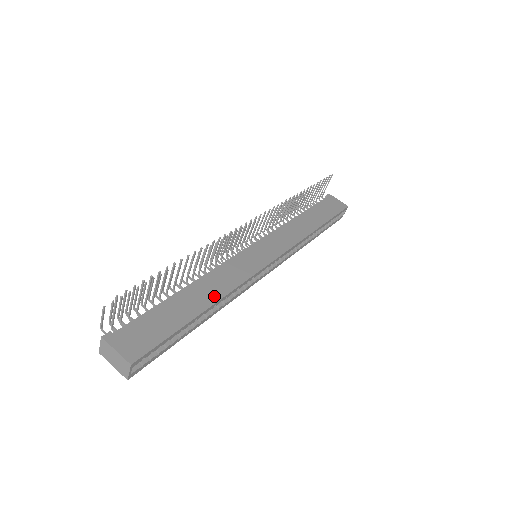
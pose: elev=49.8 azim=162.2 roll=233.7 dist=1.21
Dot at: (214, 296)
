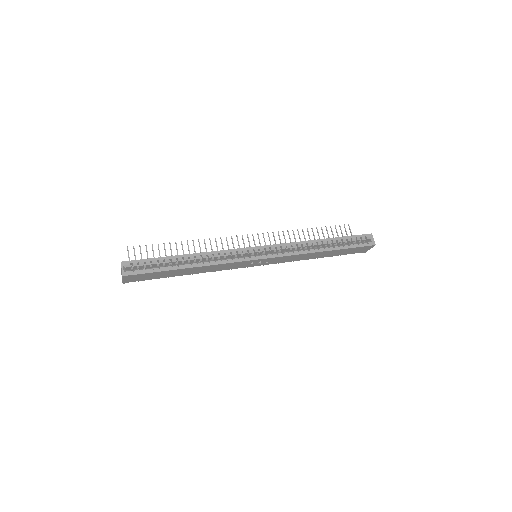
Dot at: (197, 255)
